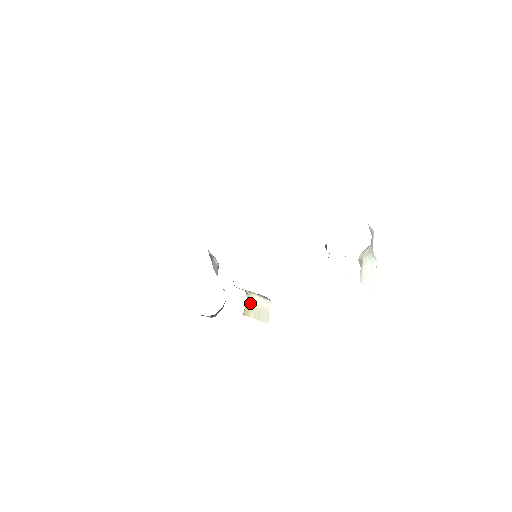
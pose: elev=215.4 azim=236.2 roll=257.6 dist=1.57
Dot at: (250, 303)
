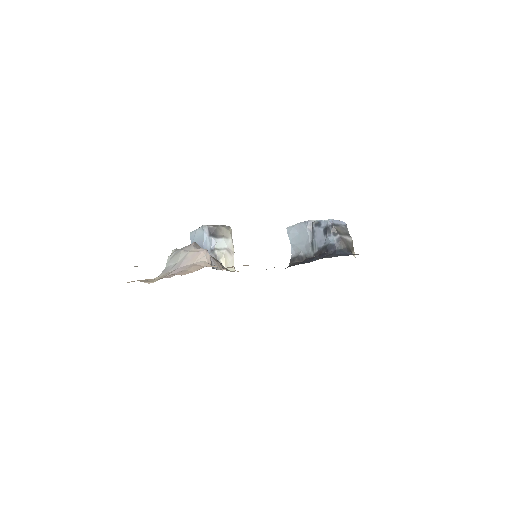
Dot at: occluded
